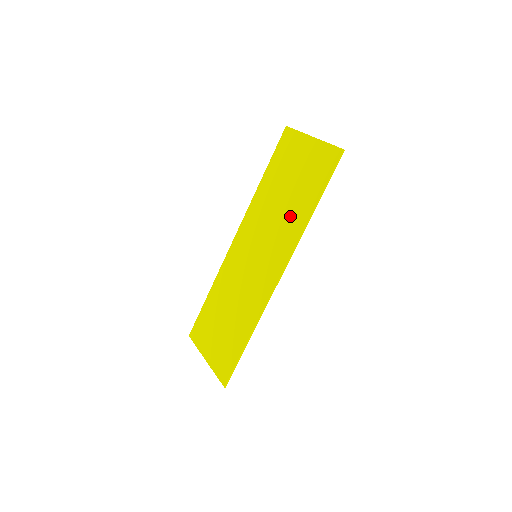
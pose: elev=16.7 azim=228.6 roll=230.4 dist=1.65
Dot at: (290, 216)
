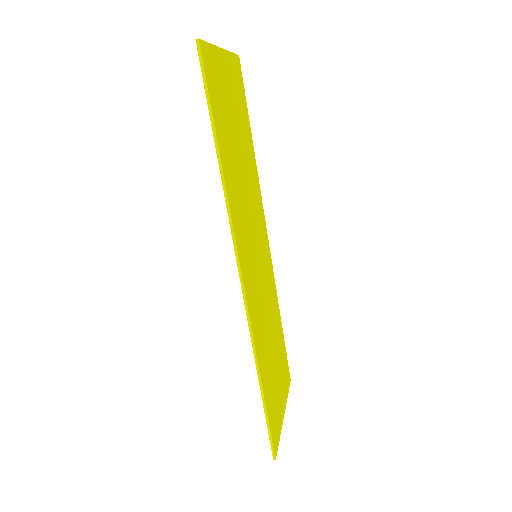
Dot at: occluded
